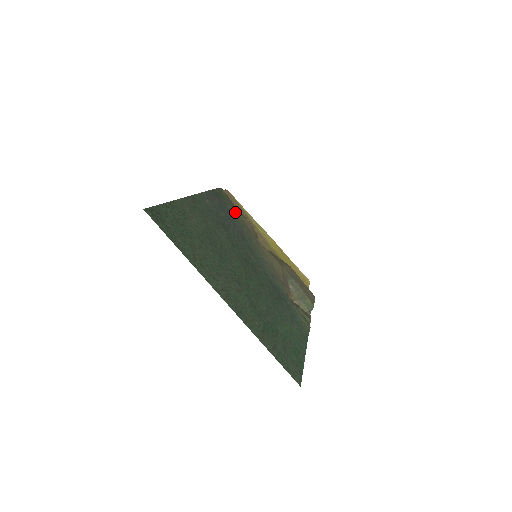
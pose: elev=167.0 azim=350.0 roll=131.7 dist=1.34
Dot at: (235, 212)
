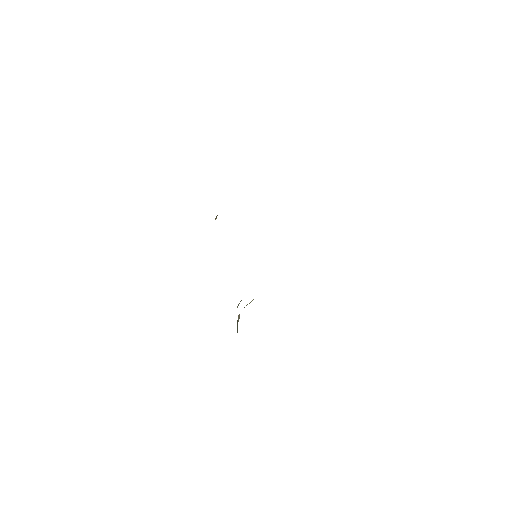
Dot at: occluded
